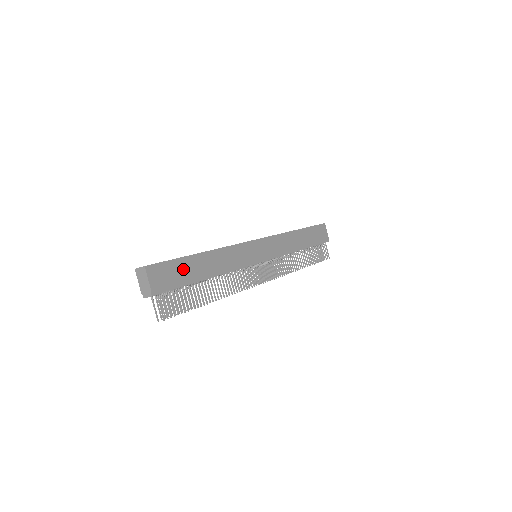
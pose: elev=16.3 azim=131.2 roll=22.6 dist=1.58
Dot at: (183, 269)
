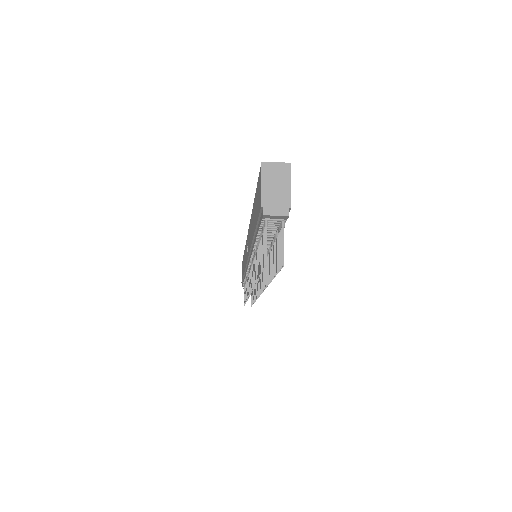
Dot at: occluded
